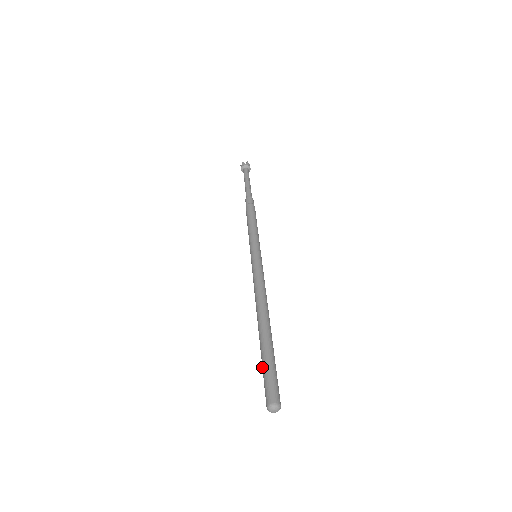
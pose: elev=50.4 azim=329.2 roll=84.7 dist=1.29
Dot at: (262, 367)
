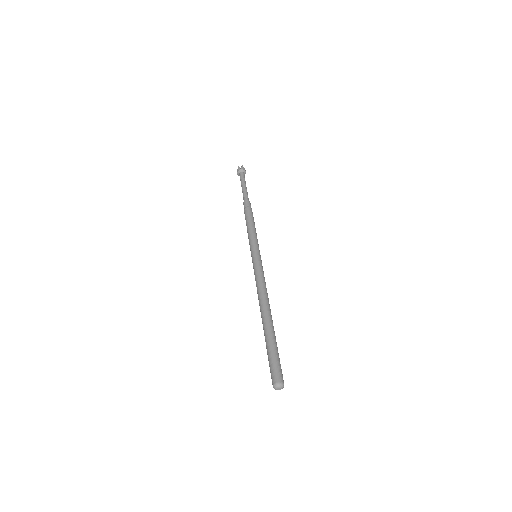
Dot at: (270, 351)
